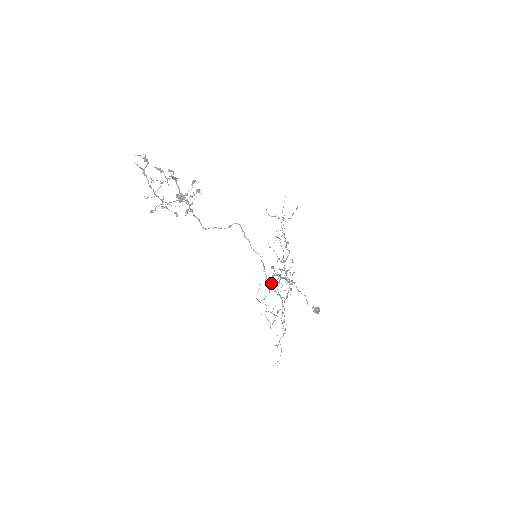
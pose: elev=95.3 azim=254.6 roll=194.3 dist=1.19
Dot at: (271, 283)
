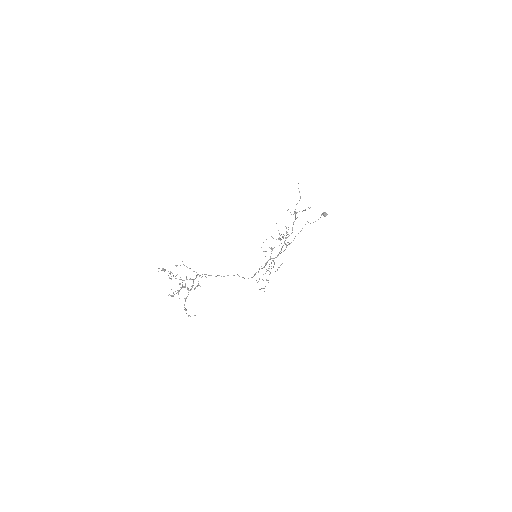
Dot at: occluded
